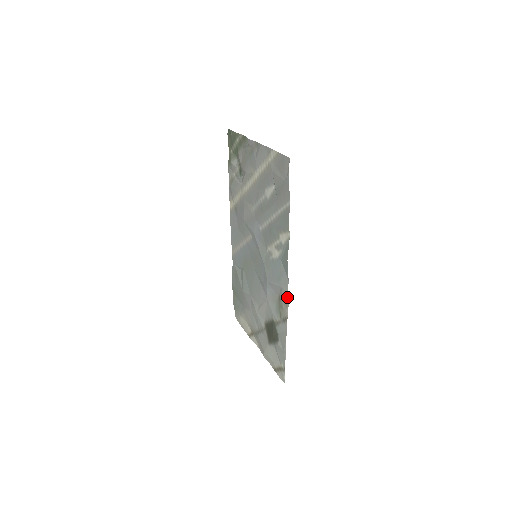
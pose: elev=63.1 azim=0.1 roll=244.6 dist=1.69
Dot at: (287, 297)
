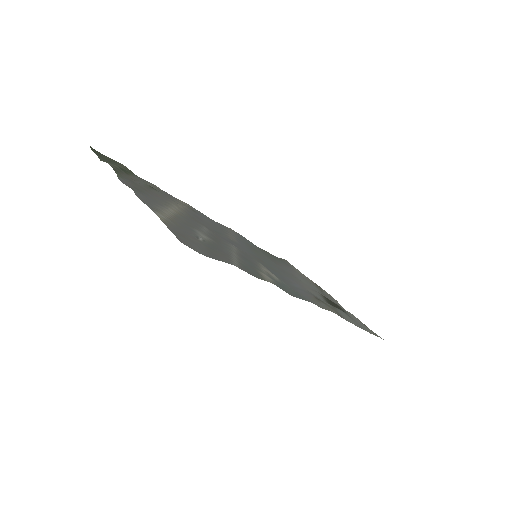
Dot at: occluded
